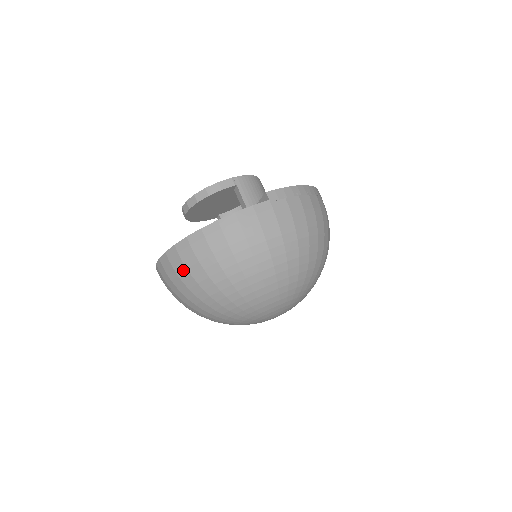
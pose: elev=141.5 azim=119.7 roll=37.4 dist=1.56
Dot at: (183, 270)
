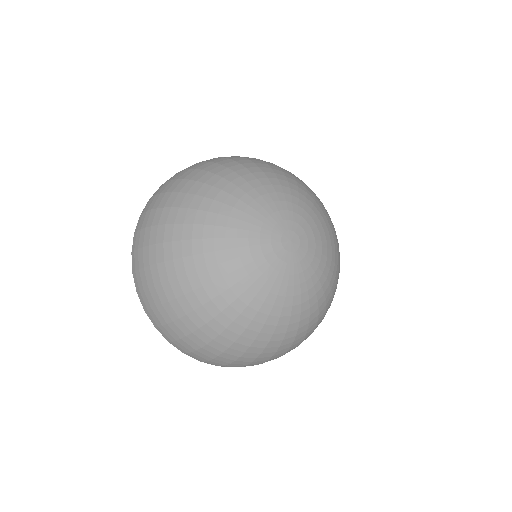
Dot at: (149, 216)
